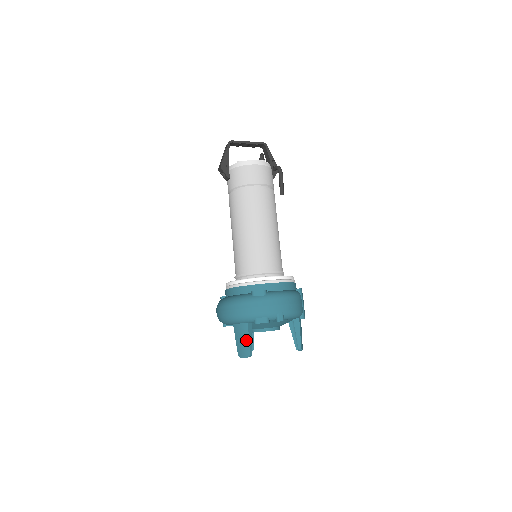
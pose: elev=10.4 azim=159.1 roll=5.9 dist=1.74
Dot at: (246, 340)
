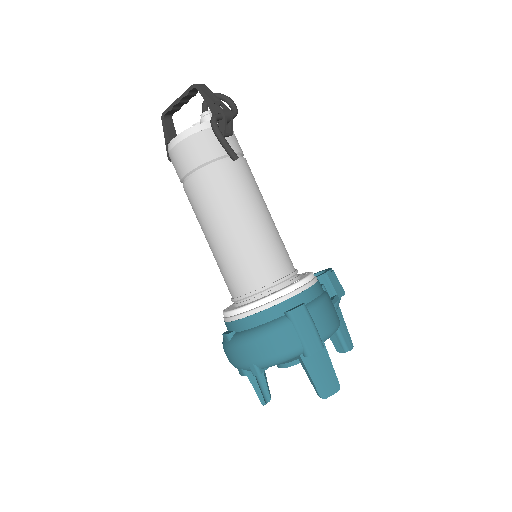
Dot at: (253, 386)
